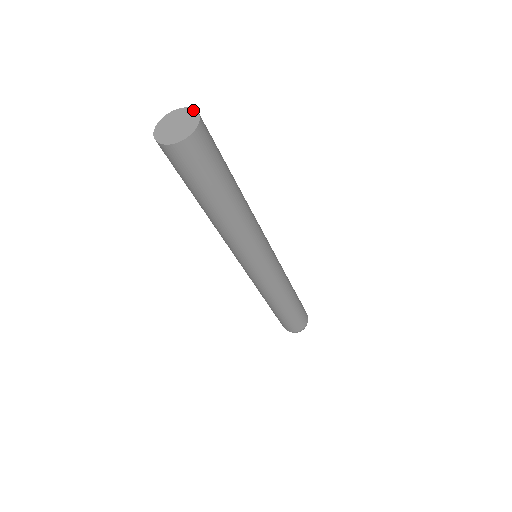
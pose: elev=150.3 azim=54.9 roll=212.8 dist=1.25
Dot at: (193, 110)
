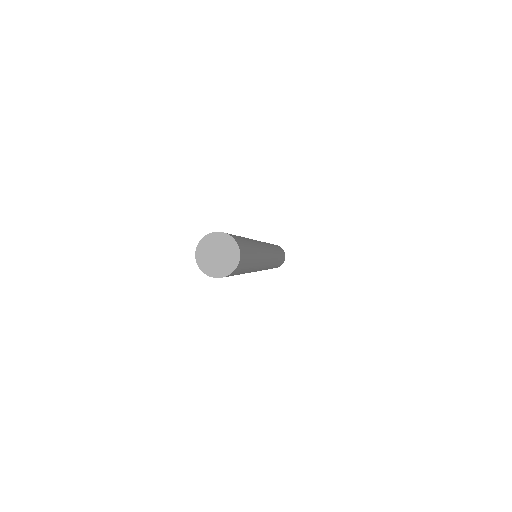
Dot at: (230, 238)
